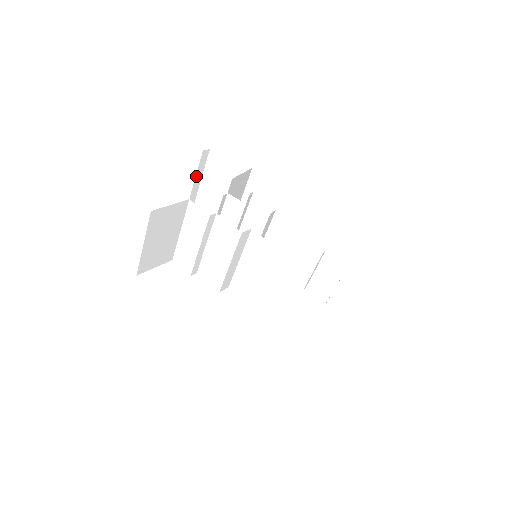
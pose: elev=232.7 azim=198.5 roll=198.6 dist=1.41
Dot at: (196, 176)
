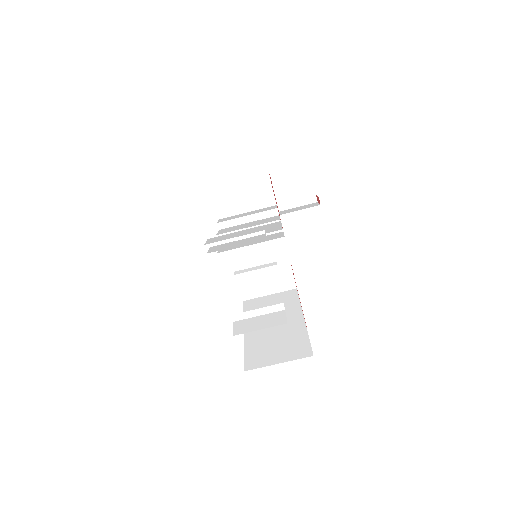
Dot at: (296, 201)
